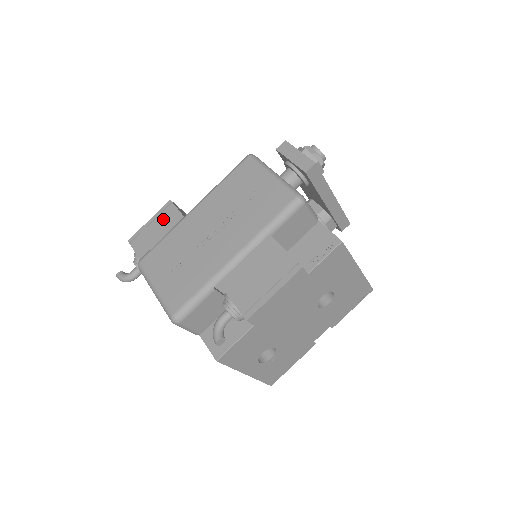
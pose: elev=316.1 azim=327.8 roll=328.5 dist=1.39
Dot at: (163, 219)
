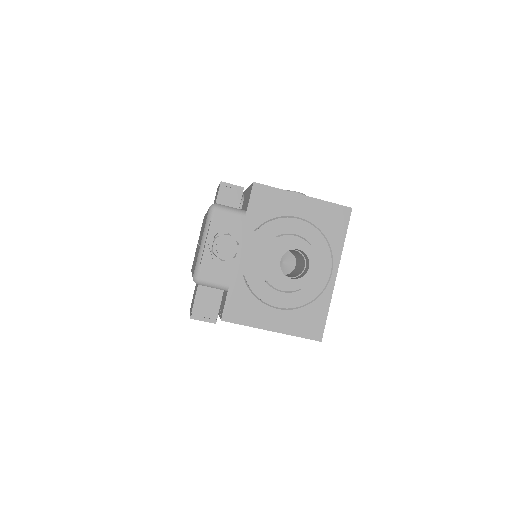
Dot at: occluded
